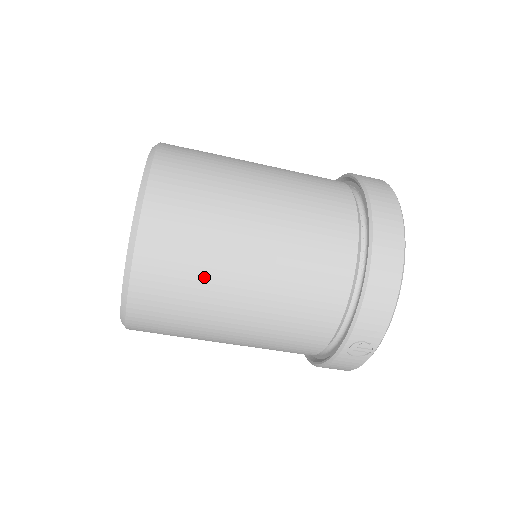
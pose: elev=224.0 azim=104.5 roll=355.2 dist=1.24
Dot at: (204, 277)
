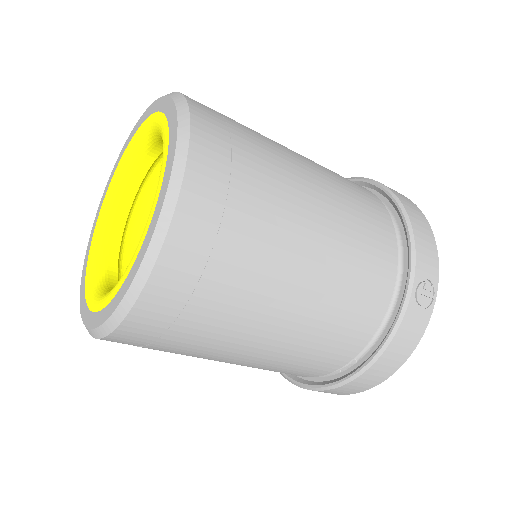
Dot at: (269, 179)
